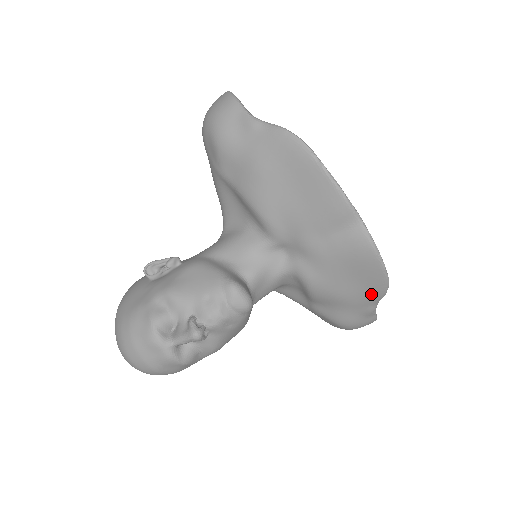
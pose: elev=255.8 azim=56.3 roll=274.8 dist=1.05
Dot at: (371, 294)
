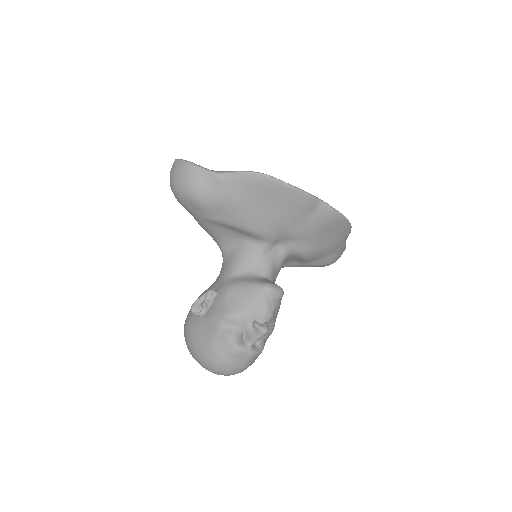
Dot at: (343, 237)
